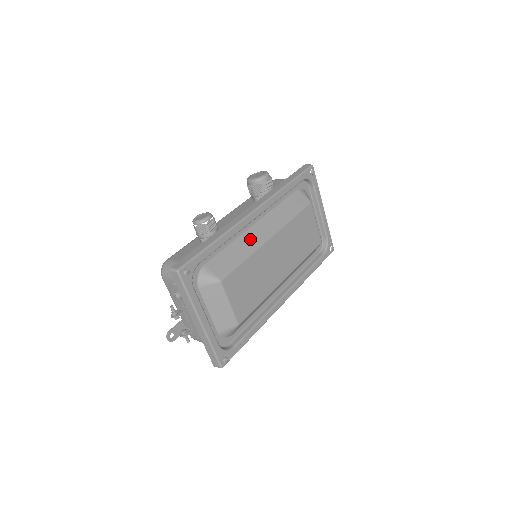
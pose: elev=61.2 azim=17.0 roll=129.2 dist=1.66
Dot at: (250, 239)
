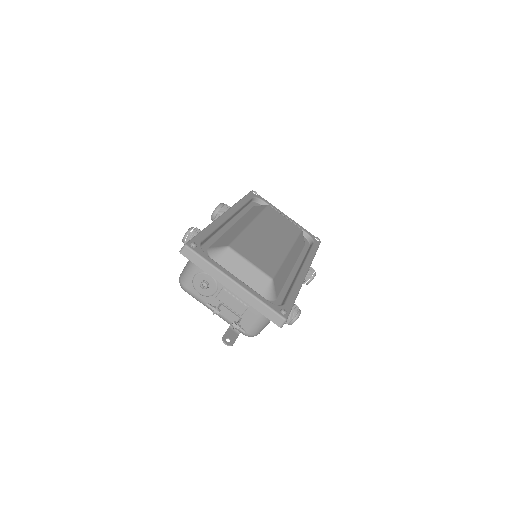
Dot at: (236, 229)
